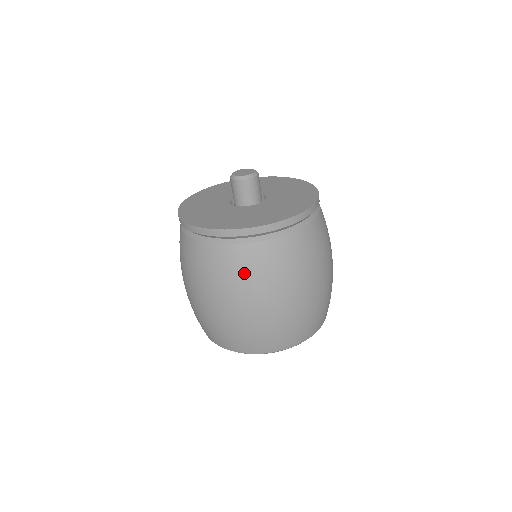
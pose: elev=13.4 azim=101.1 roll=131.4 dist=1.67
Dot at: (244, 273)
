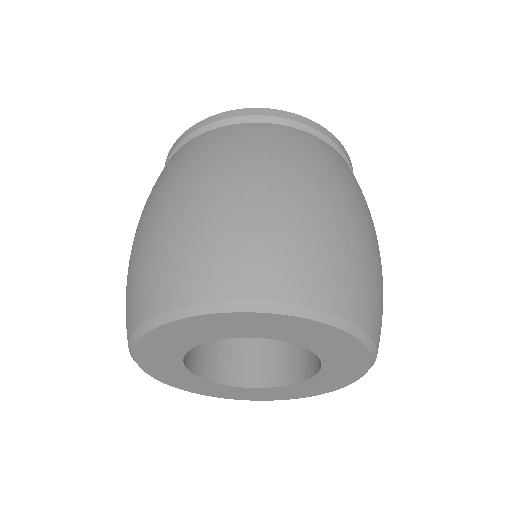
Dot at: (249, 144)
